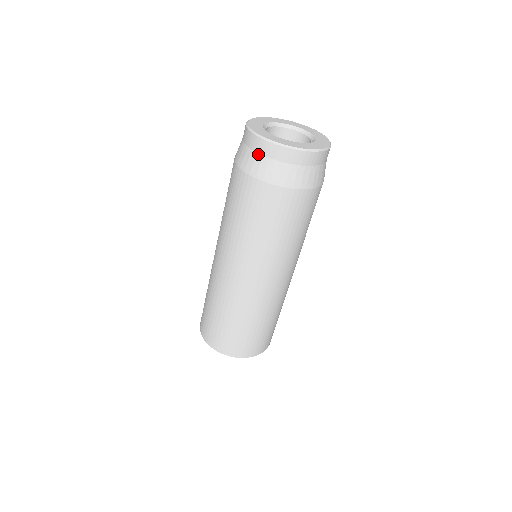
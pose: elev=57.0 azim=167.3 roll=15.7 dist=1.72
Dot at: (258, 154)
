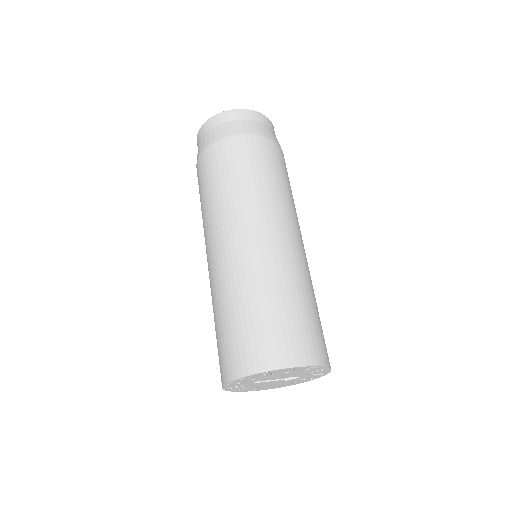
Dot at: (216, 126)
